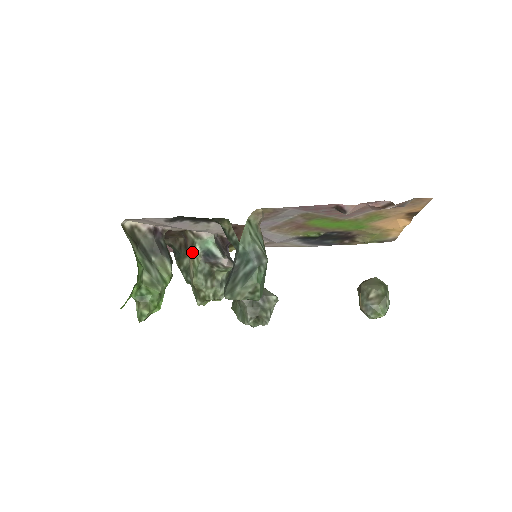
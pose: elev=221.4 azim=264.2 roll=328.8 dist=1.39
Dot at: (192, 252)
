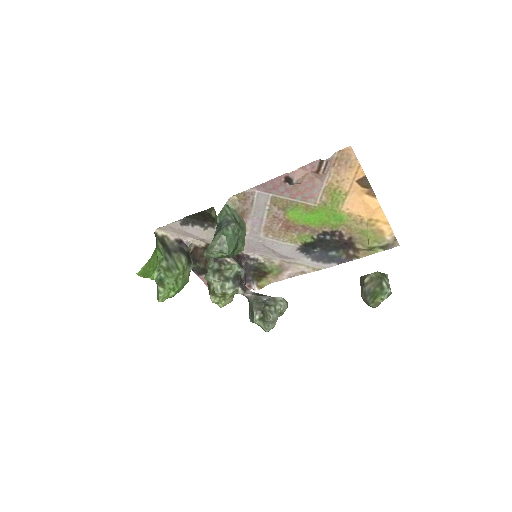
Dot at: (208, 259)
